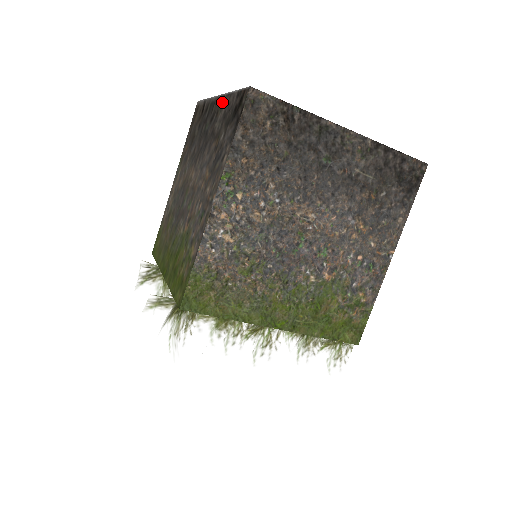
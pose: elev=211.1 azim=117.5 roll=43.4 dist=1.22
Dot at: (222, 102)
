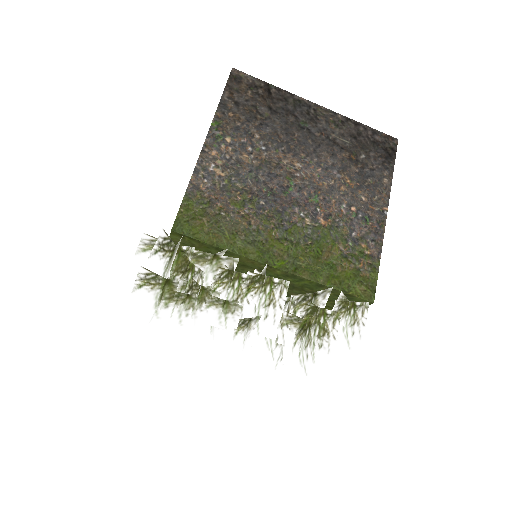
Dot at: occluded
